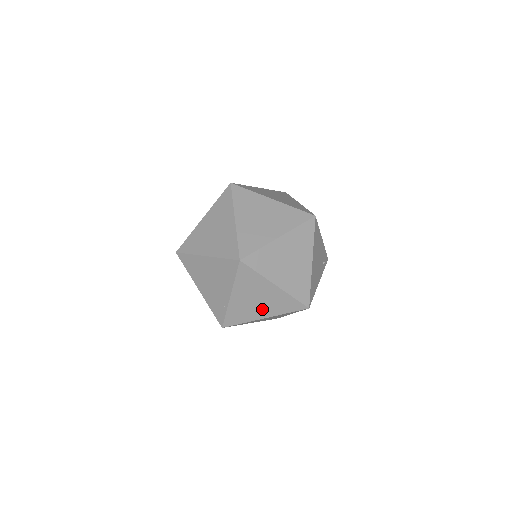
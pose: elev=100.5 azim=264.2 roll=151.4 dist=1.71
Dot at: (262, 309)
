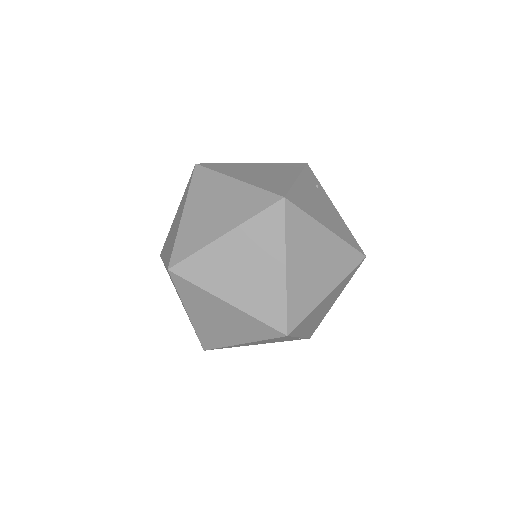
Dot at: (330, 304)
